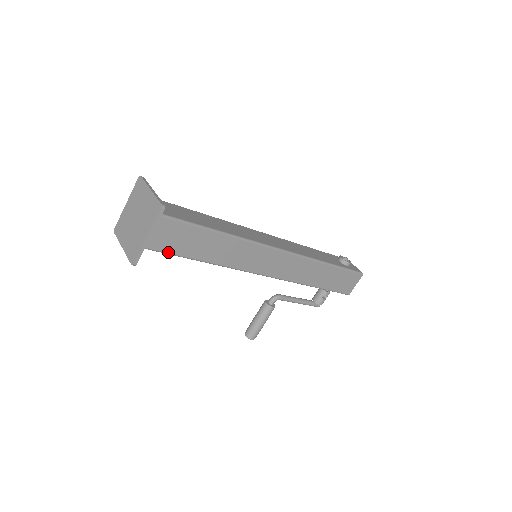
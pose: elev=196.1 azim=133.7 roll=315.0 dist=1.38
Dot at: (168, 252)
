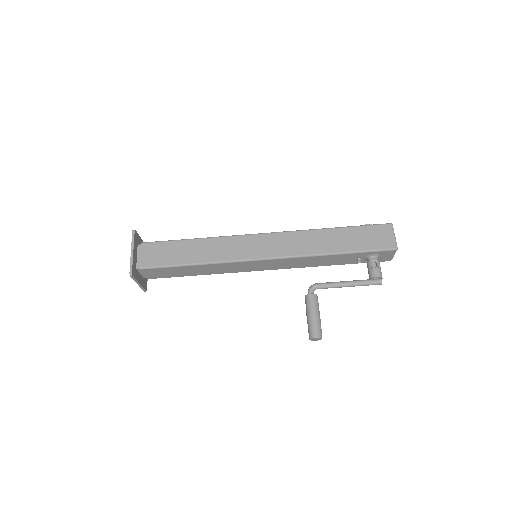
Dot at: (160, 265)
